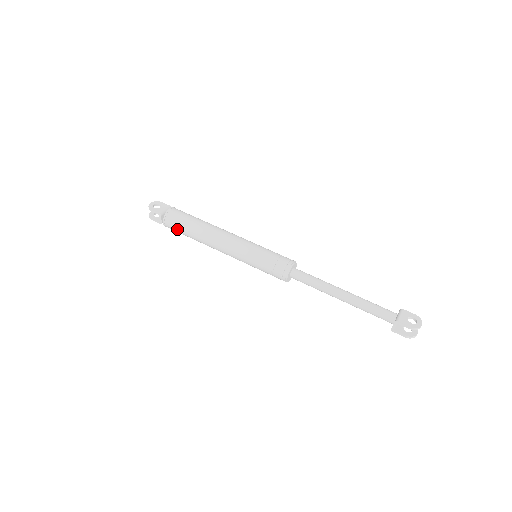
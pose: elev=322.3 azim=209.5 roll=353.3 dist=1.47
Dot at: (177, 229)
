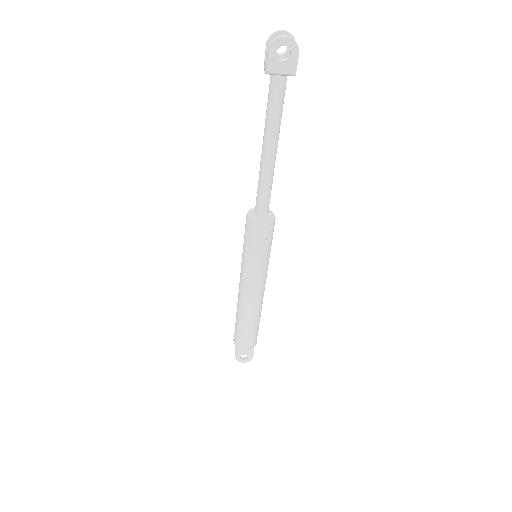
Dot at: (235, 329)
